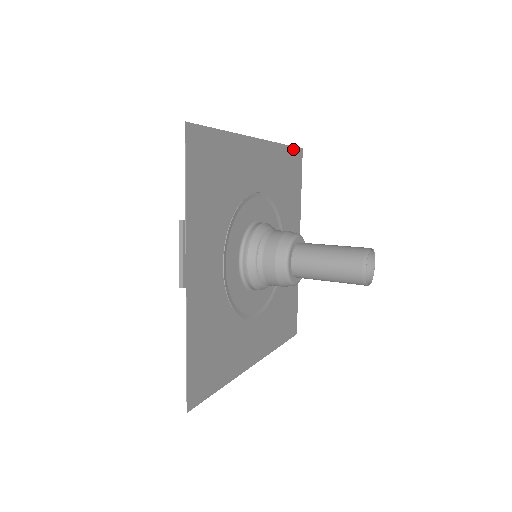
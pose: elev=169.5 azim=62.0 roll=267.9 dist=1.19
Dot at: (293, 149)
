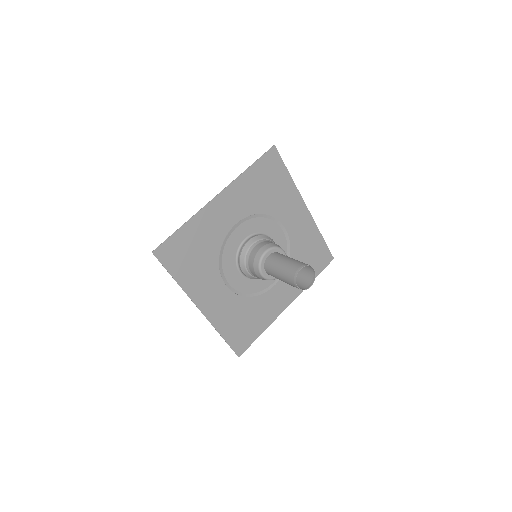
Dot at: (262, 158)
